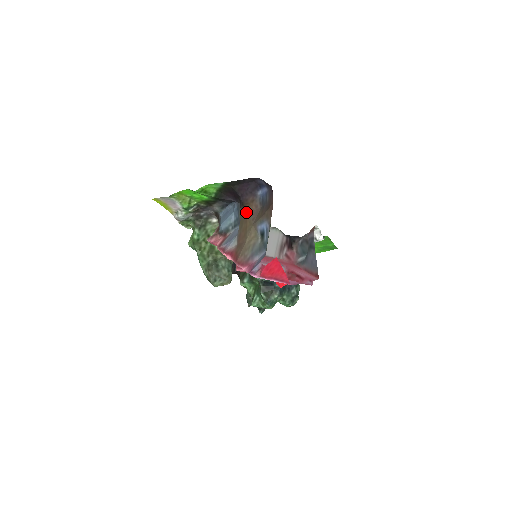
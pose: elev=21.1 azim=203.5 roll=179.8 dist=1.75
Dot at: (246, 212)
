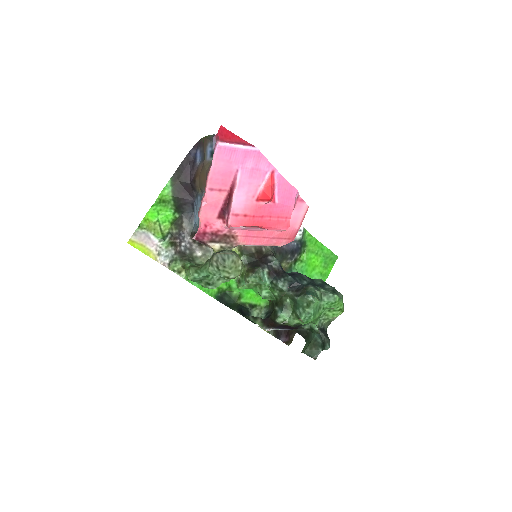
Dot at: (198, 176)
